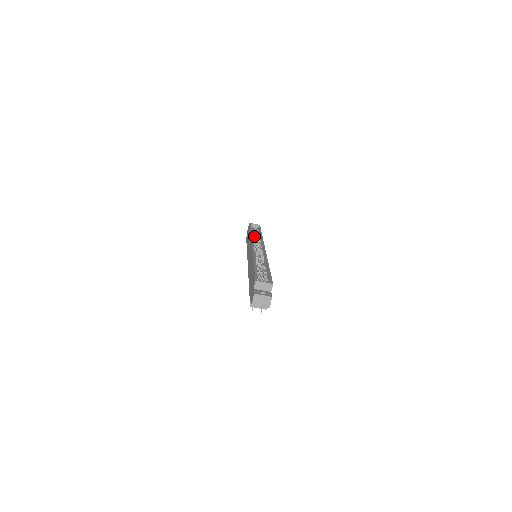
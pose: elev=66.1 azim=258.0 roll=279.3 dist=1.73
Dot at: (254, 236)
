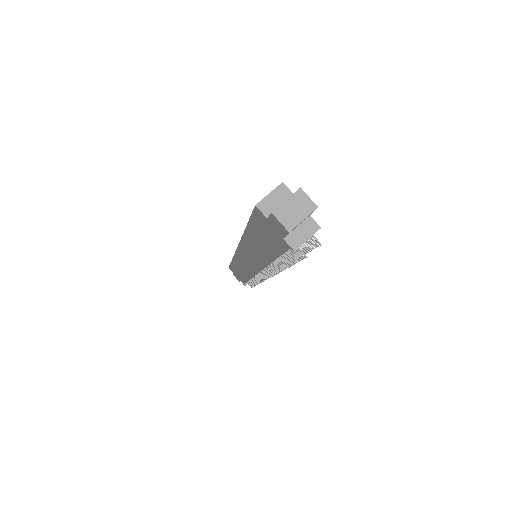
Dot at: occluded
